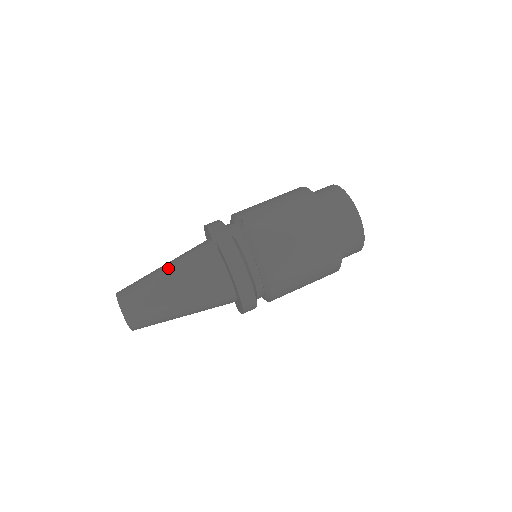
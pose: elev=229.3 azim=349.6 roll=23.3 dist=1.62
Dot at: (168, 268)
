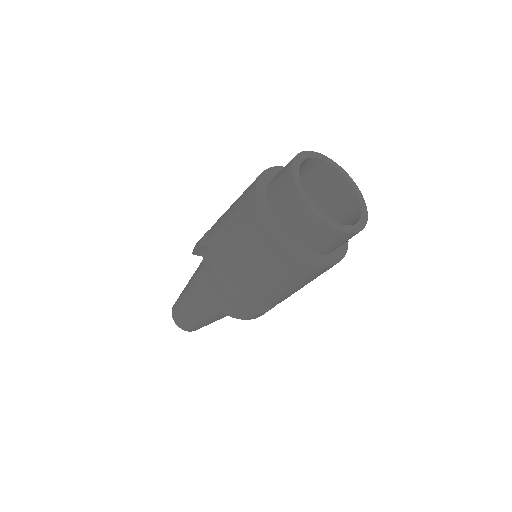
Dot at: (187, 290)
